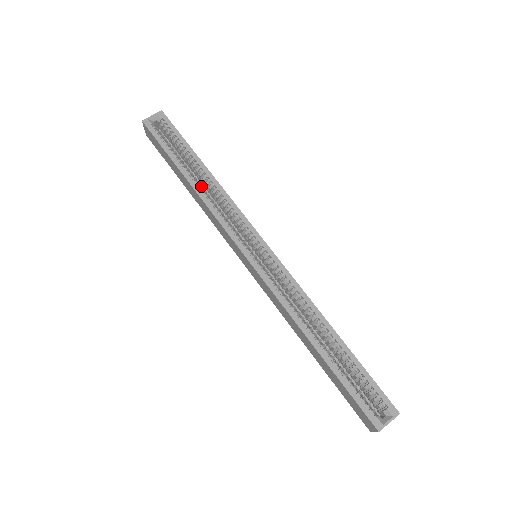
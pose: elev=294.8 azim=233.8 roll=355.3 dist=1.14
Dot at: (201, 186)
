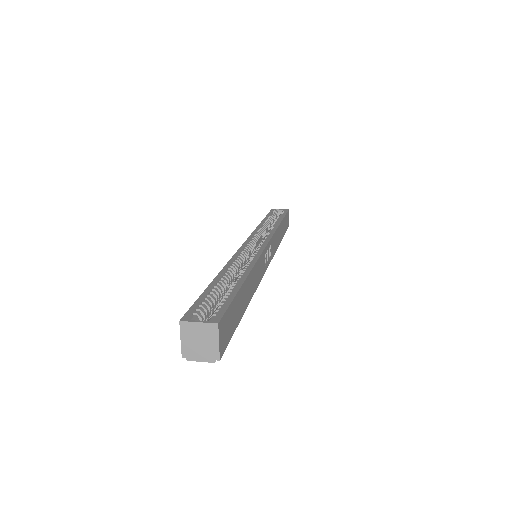
Dot at: (266, 226)
